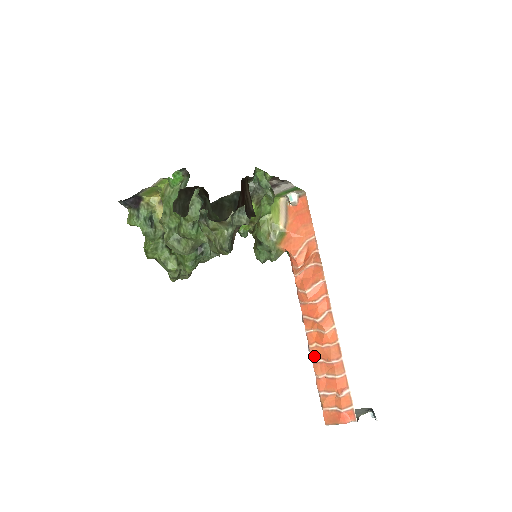
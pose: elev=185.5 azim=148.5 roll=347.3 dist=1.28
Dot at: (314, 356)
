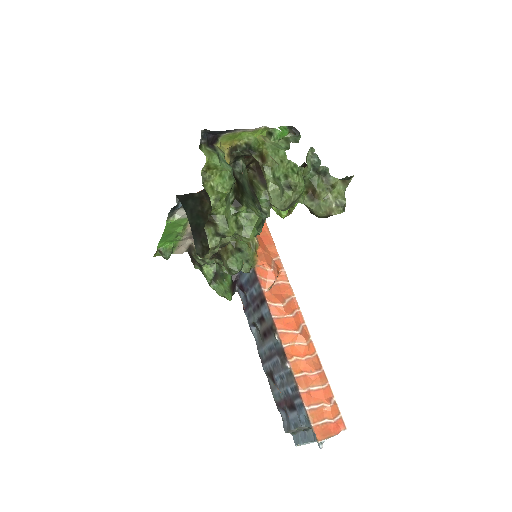
Dot at: (296, 370)
